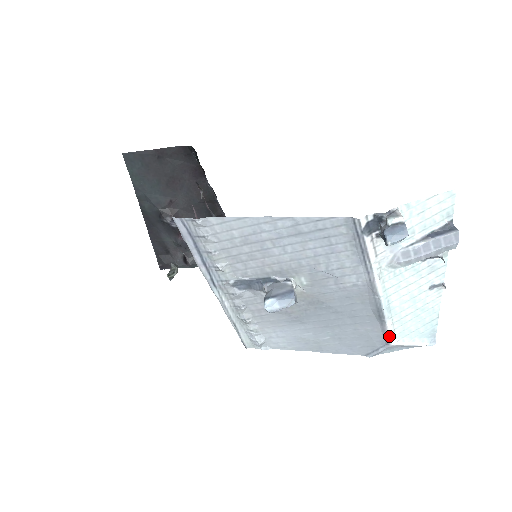
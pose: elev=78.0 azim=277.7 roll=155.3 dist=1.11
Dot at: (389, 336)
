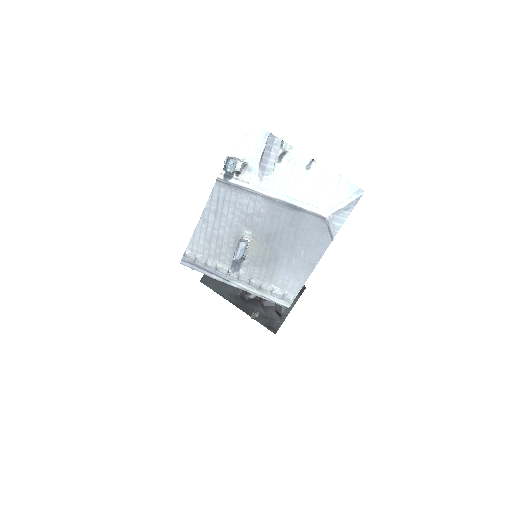
Dot at: (316, 213)
